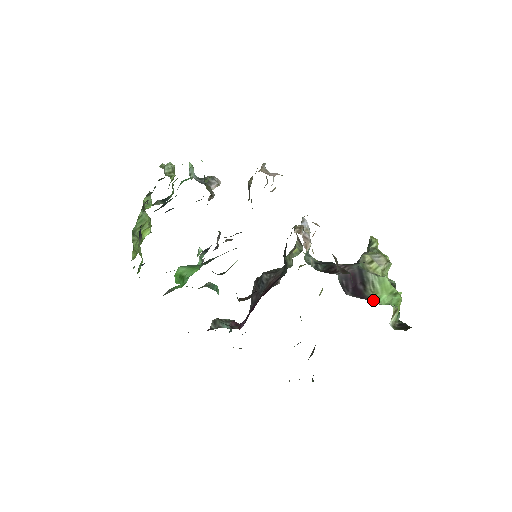
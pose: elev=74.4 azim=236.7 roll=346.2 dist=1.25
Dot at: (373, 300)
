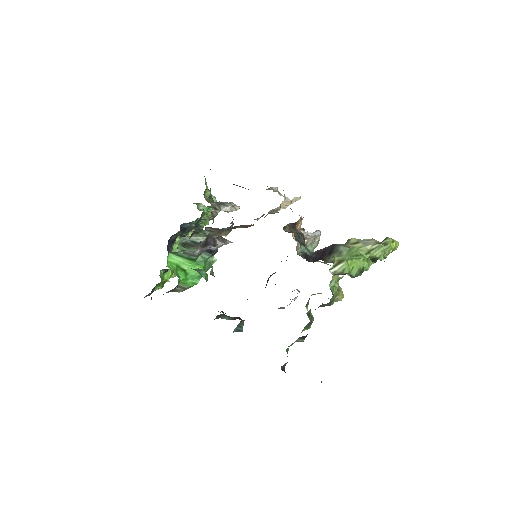
Dot at: (330, 261)
